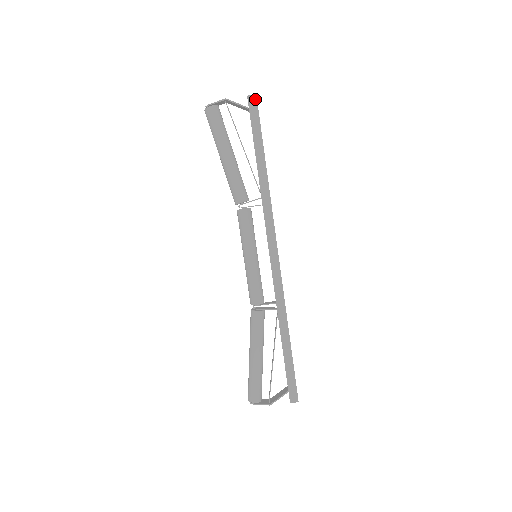
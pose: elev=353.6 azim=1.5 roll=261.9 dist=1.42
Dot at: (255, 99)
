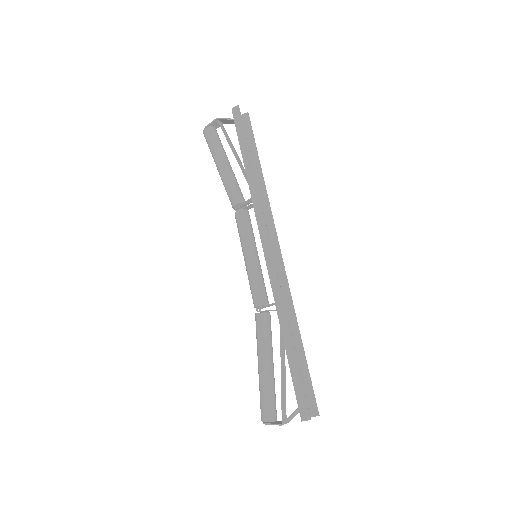
Dot at: (238, 109)
